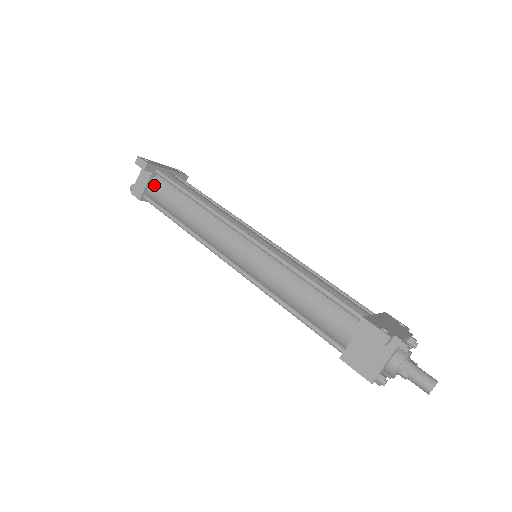
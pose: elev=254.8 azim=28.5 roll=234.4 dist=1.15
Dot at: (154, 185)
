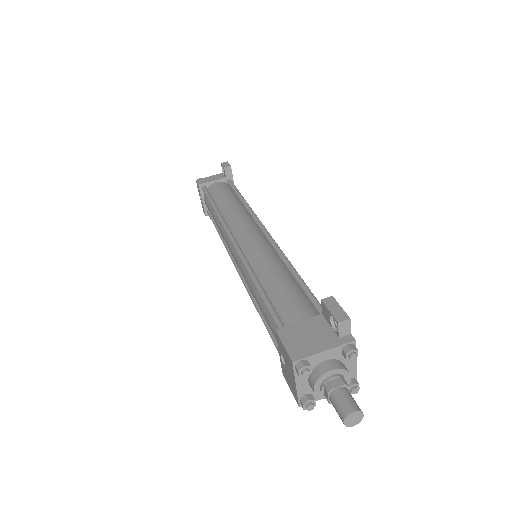
Dot at: (219, 184)
